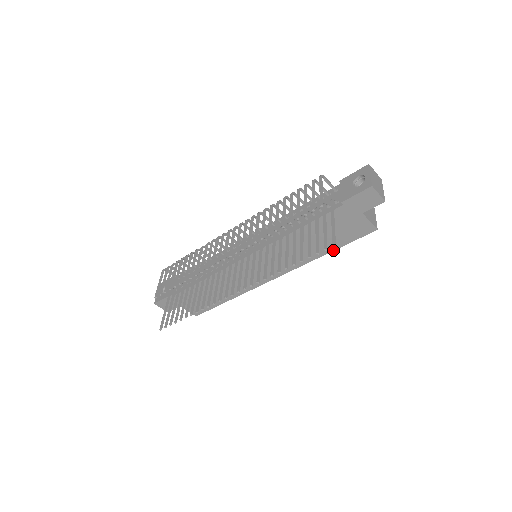
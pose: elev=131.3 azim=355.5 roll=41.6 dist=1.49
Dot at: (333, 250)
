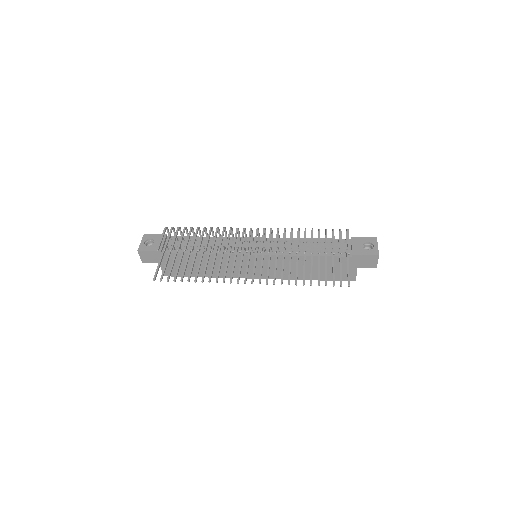
Dot at: occluded
